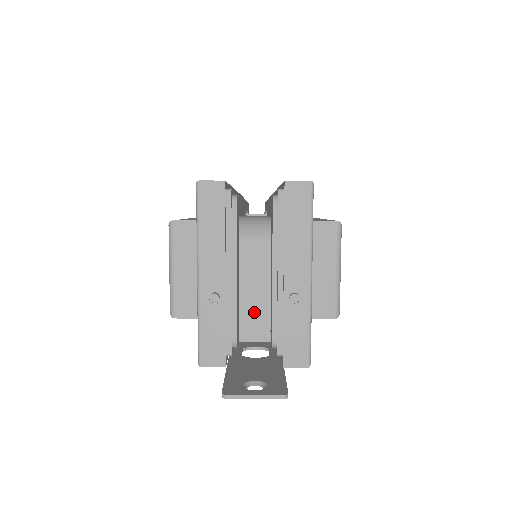
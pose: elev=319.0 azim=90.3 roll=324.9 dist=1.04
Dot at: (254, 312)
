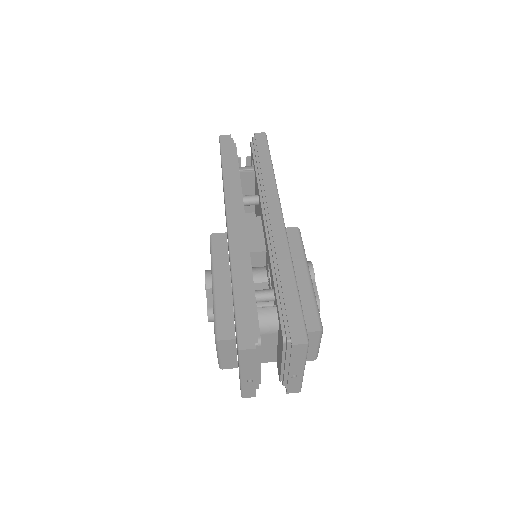
Dot at: (267, 354)
